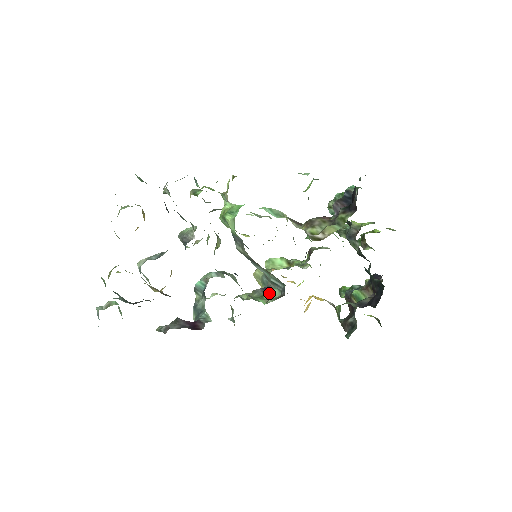
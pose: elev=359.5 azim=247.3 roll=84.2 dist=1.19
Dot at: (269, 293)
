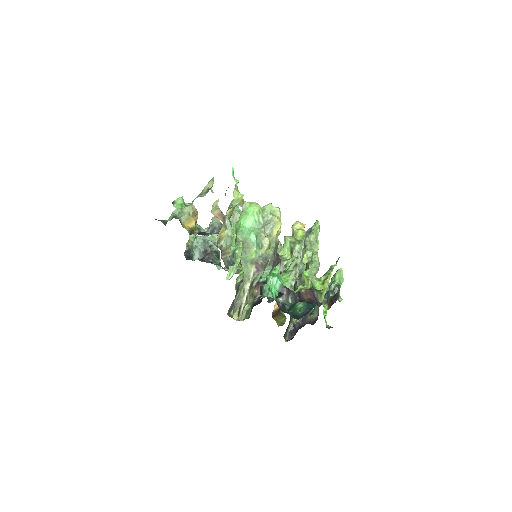
Dot at: occluded
